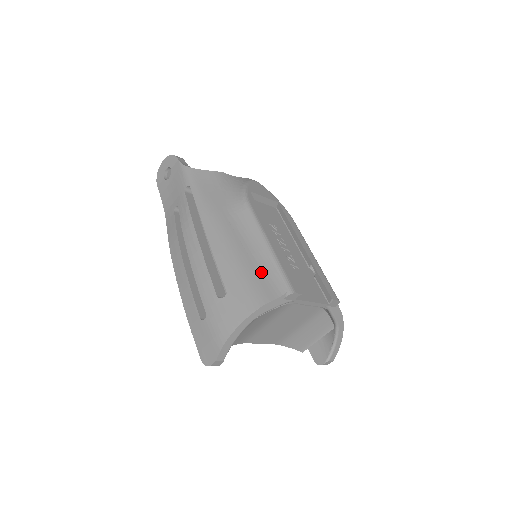
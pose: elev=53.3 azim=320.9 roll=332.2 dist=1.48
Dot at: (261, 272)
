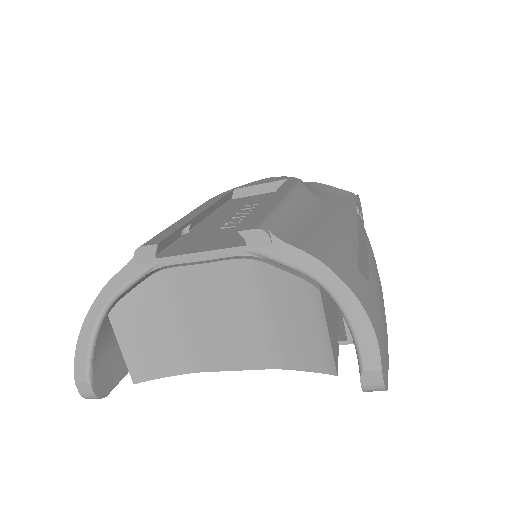
Dot at: occluded
